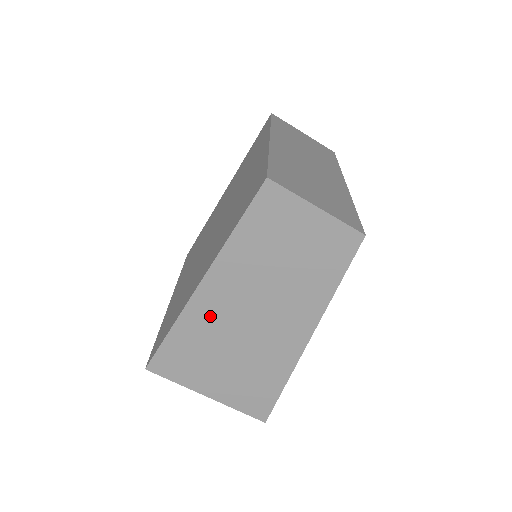
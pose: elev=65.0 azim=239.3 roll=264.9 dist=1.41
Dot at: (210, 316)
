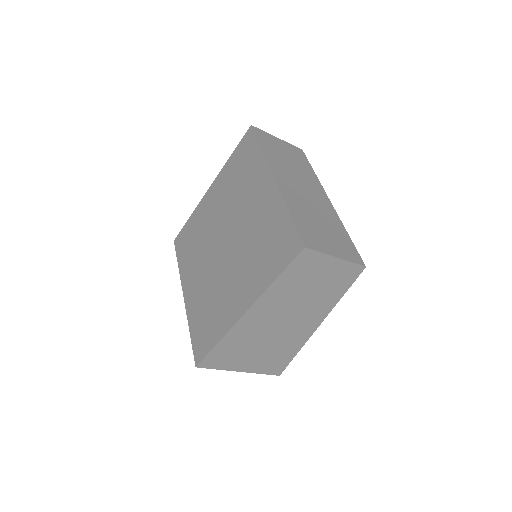
Dot at: (250, 329)
